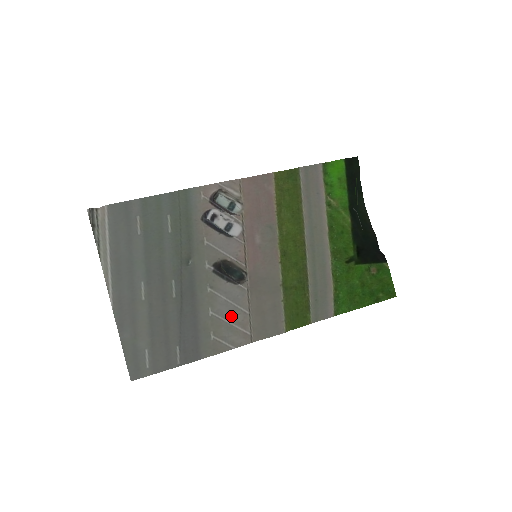
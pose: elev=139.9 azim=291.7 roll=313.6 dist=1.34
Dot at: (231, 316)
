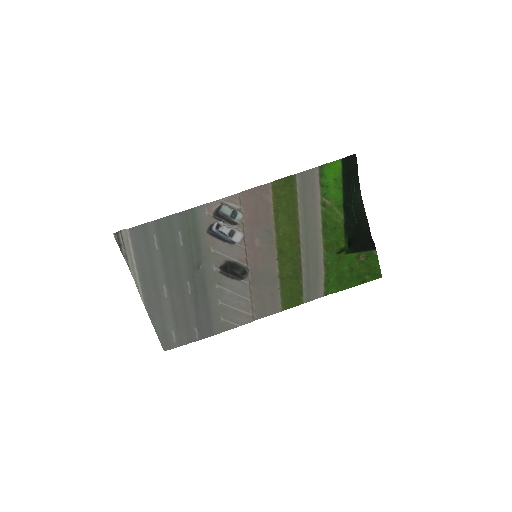
Dot at: (236, 304)
